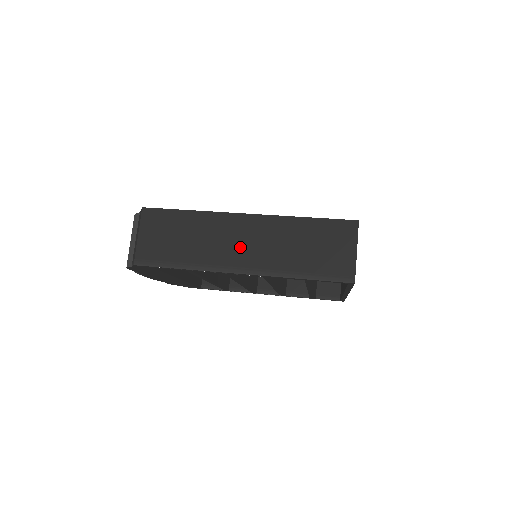
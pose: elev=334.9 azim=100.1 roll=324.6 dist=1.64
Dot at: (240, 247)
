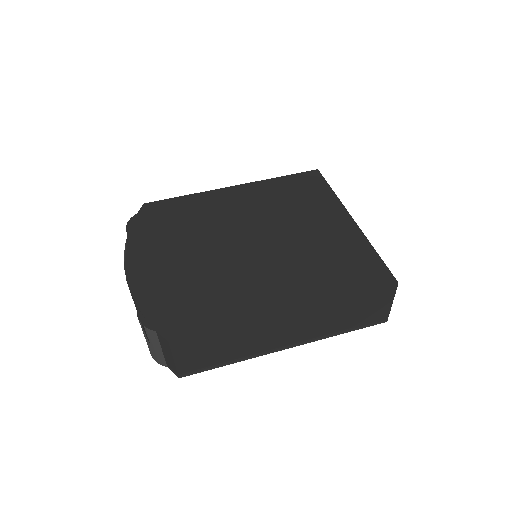
Dot at: (286, 334)
